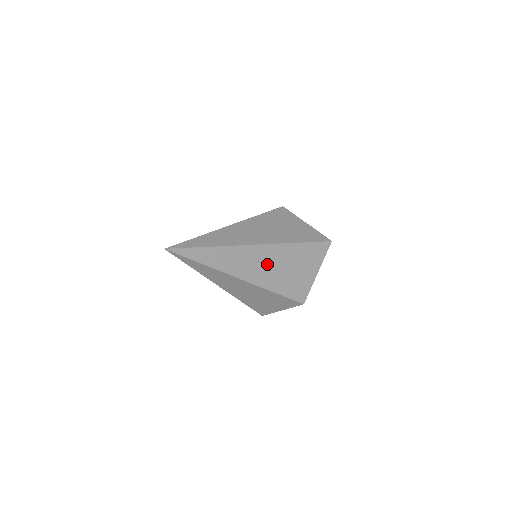
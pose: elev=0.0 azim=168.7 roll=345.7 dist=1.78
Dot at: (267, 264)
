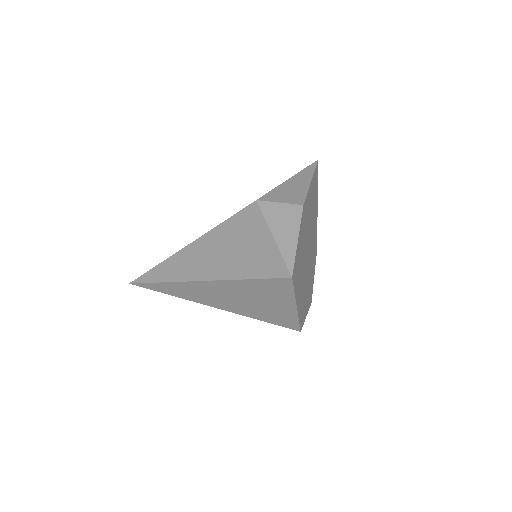
Dot at: (223, 296)
